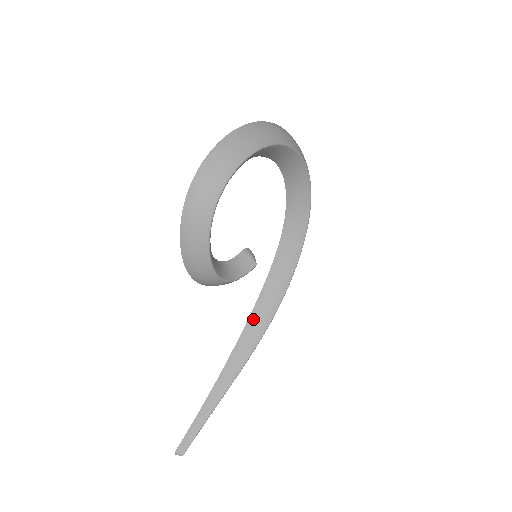
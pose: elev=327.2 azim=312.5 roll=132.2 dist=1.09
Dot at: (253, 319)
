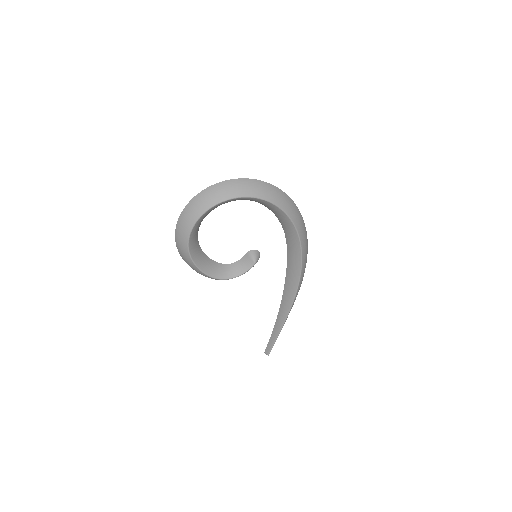
Dot at: (287, 284)
